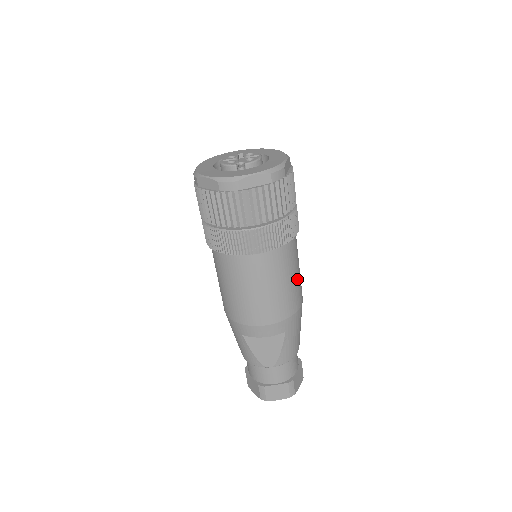
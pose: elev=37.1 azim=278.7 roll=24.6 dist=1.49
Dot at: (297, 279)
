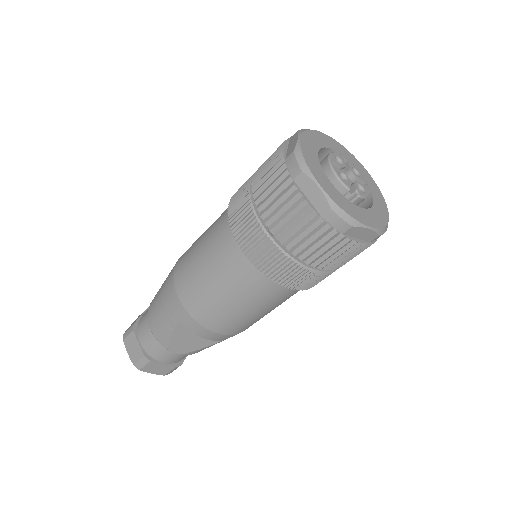
Dot at: occluded
